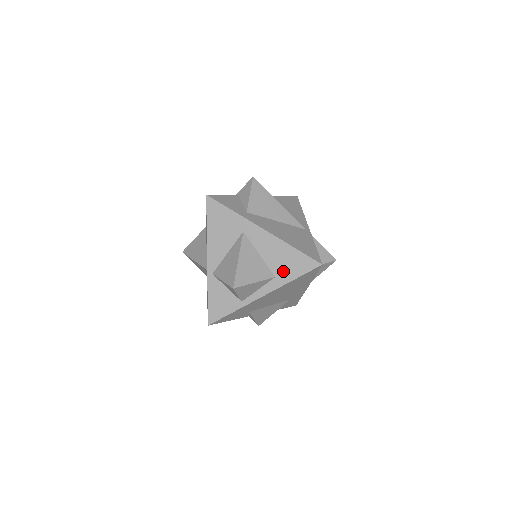
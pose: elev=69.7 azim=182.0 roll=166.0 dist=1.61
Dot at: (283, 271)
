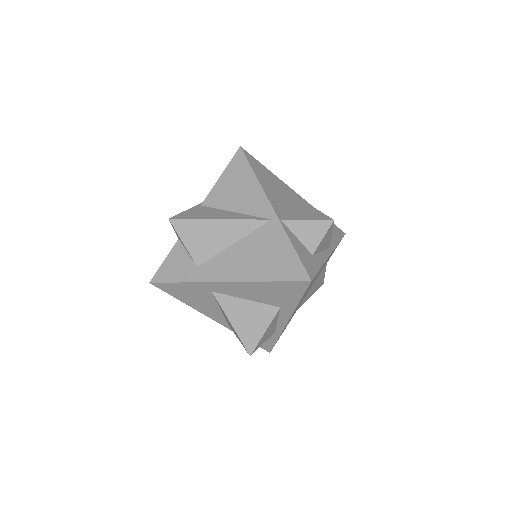
Dot at: (281, 301)
